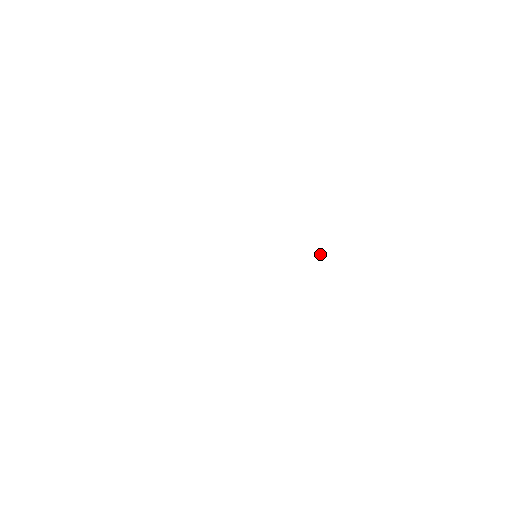
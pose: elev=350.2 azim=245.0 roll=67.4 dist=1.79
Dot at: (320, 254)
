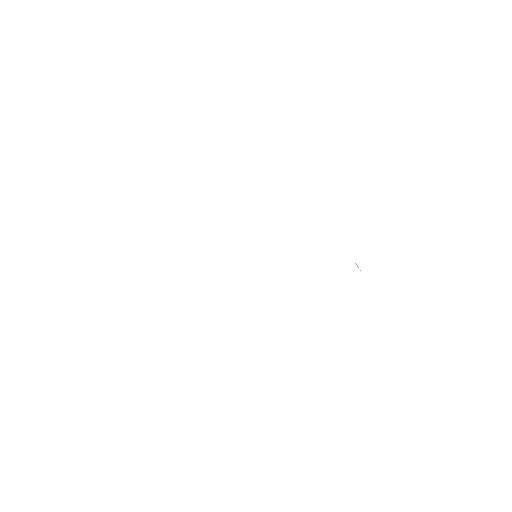
Dot at: (355, 263)
